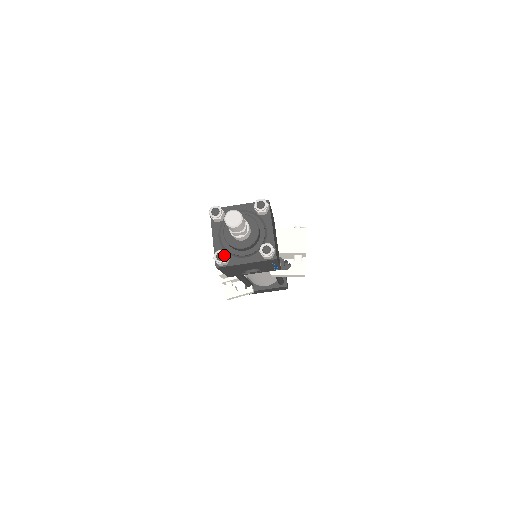
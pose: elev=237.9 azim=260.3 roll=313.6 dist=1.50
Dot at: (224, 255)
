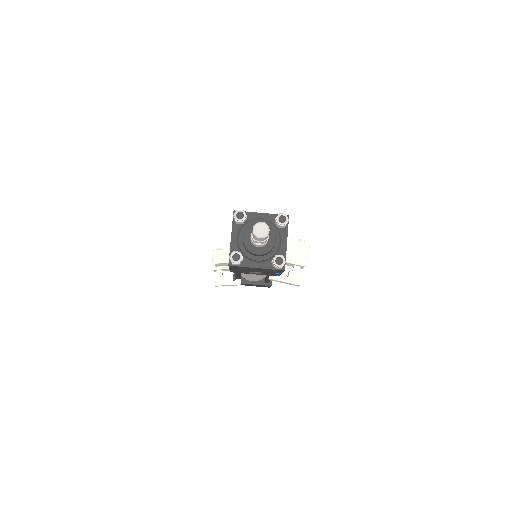
Dot at: (240, 257)
